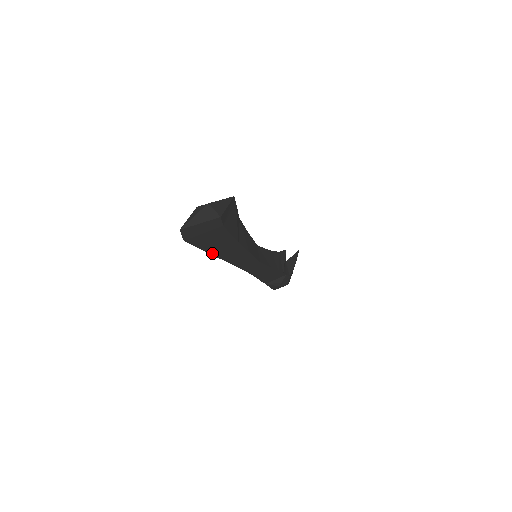
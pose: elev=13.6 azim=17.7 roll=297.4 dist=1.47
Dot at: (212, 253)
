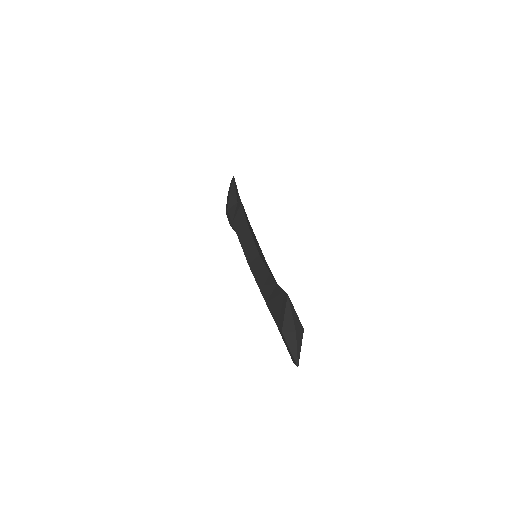
Dot at: occluded
